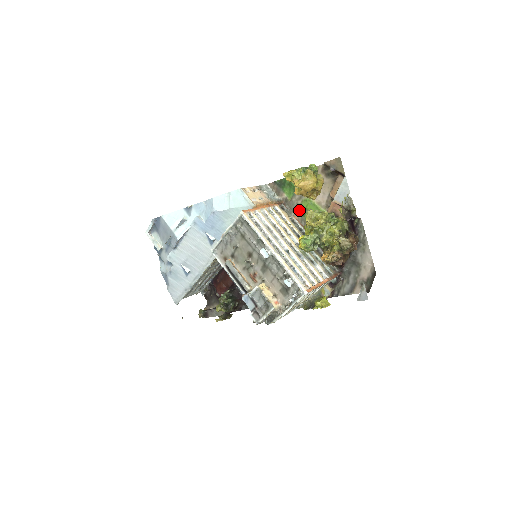
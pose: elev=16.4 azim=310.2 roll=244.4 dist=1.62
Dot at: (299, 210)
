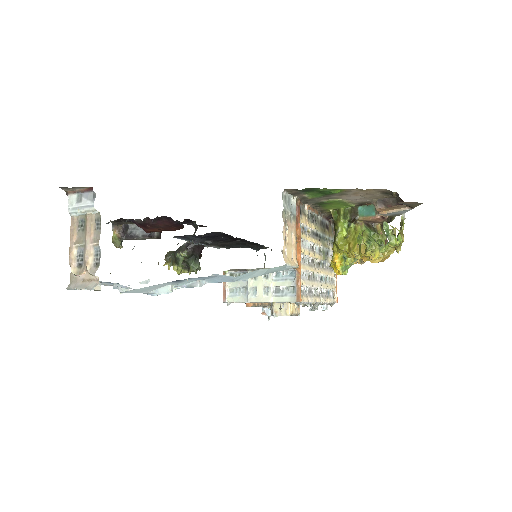
Dot at: (318, 203)
